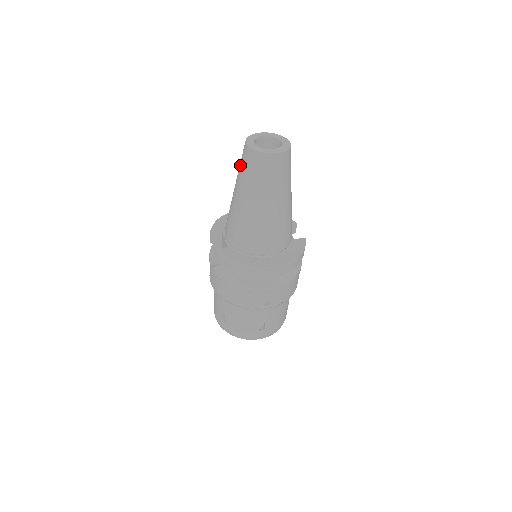
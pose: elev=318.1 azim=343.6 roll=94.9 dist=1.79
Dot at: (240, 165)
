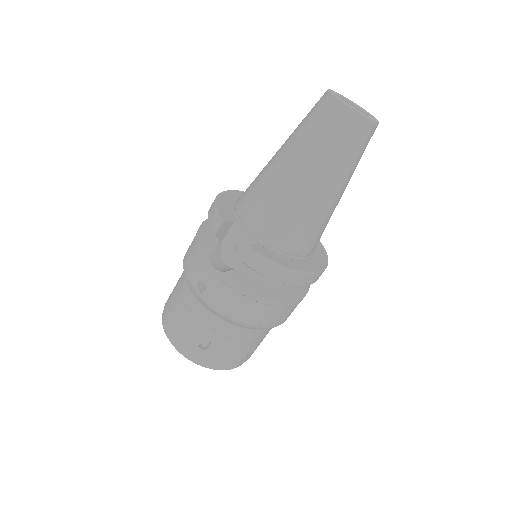
Dot at: (314, 129)
